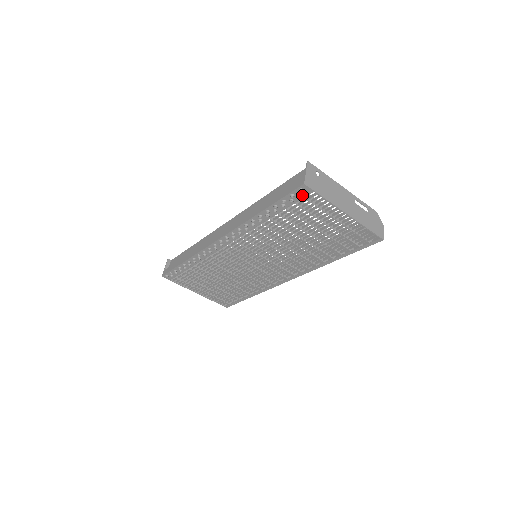
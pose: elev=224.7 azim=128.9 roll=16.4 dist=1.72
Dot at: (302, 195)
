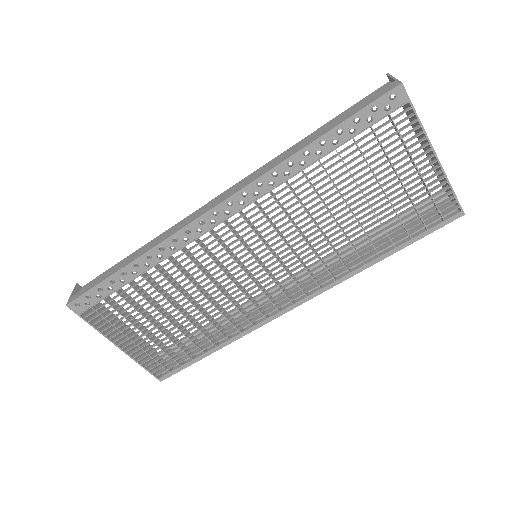
Dot at: (390, 108)
